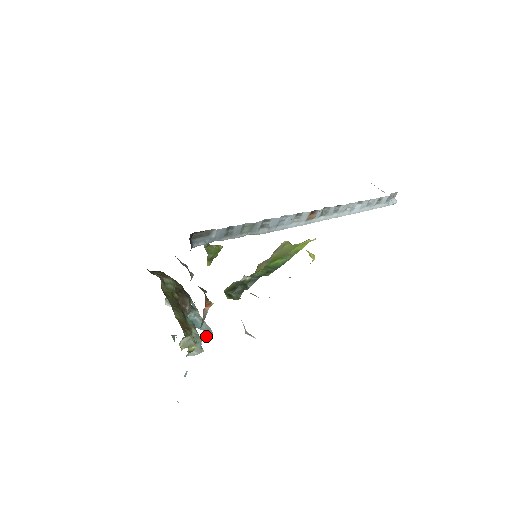
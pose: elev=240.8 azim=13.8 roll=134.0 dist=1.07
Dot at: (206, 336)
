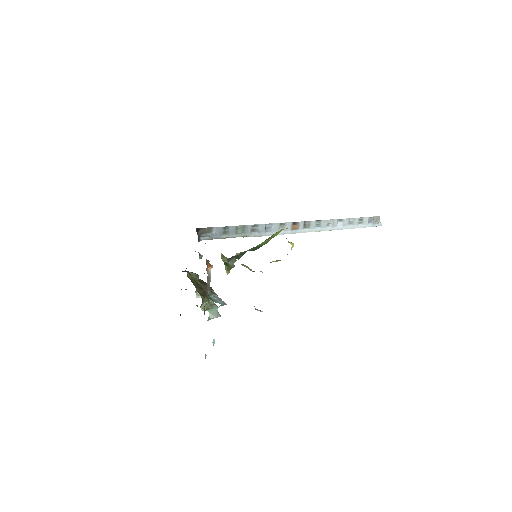
Dot at: occluded
